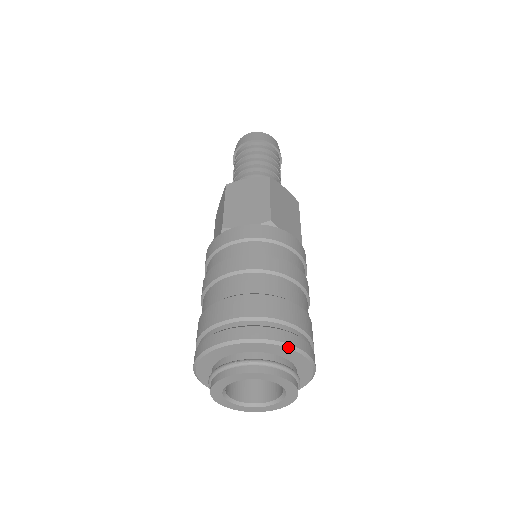
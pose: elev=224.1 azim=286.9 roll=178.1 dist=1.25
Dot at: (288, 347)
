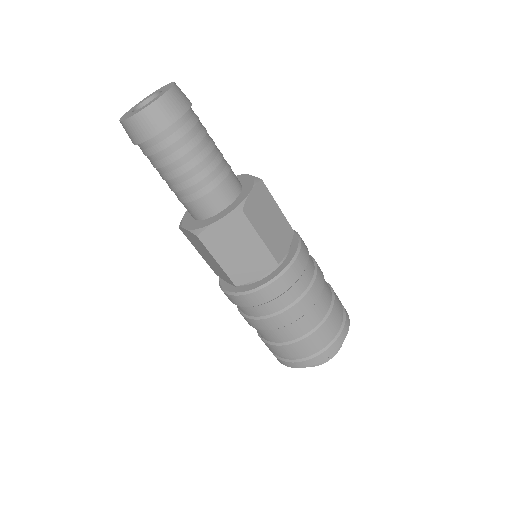
Dot at: occluded
